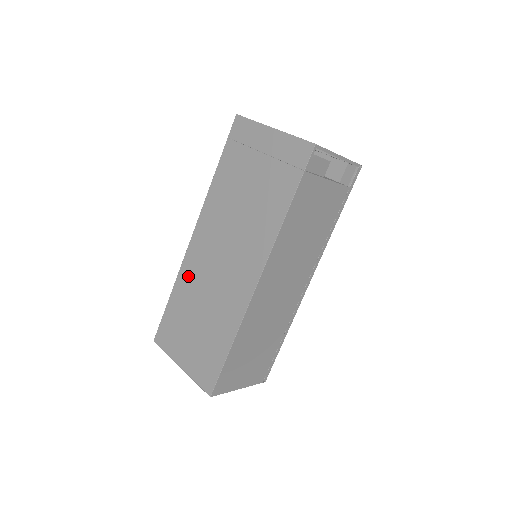
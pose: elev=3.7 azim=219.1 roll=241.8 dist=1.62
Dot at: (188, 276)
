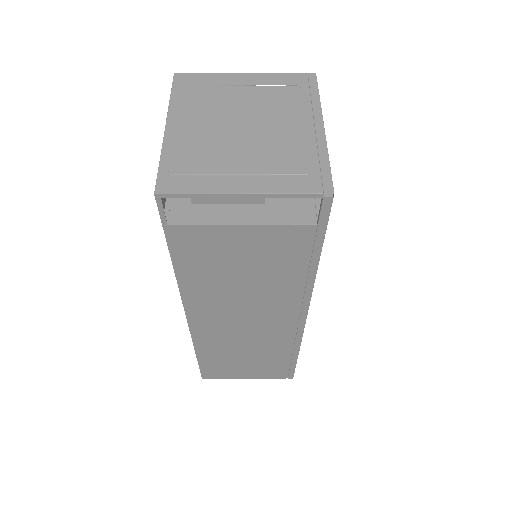
Dot at: occluded
